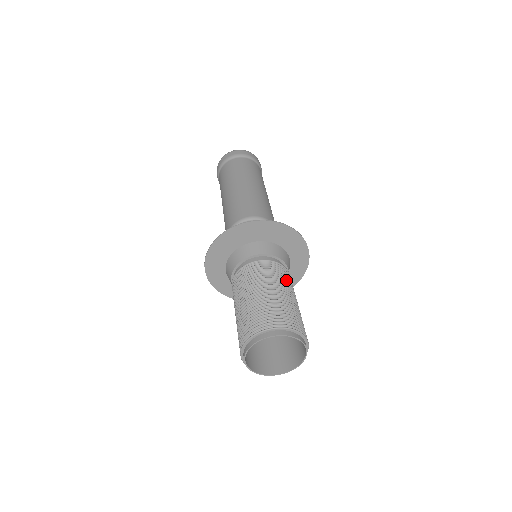
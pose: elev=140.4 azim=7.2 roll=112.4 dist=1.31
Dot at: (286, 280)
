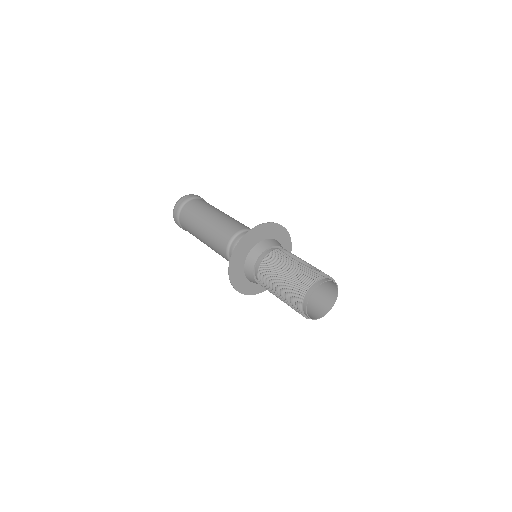
Dot at: (292, 255)
